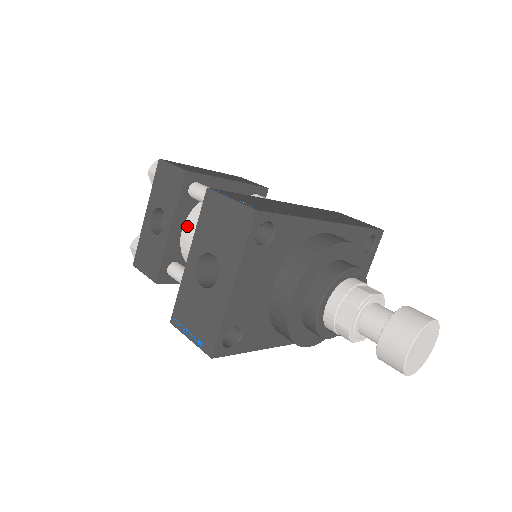
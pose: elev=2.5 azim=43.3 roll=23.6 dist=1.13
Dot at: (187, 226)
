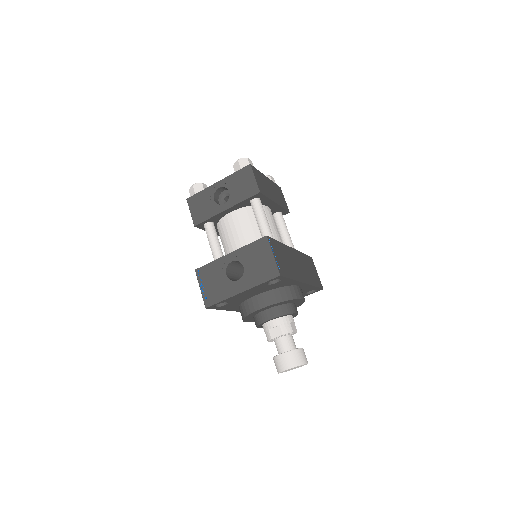
Dot at: (235, 214)
